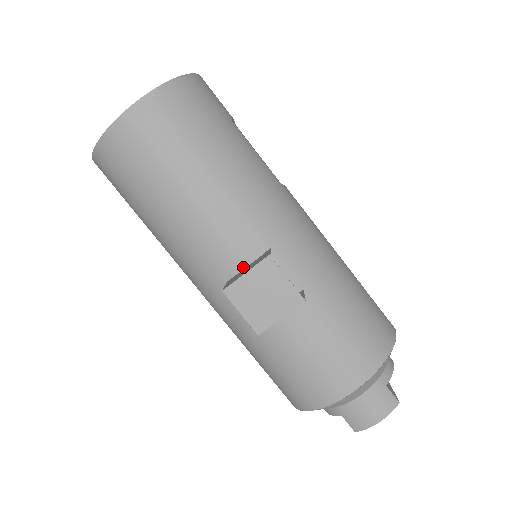
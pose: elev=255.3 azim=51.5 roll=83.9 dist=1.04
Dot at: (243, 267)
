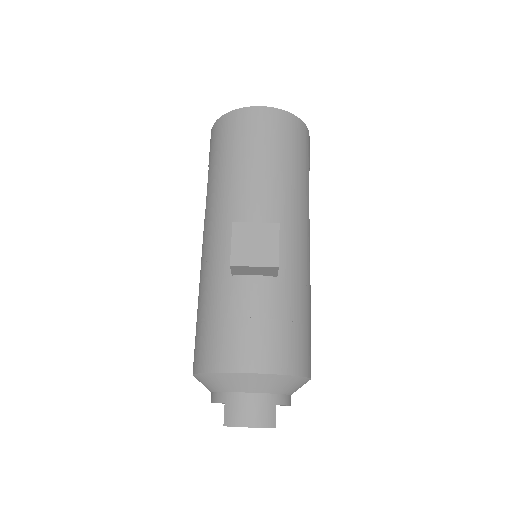
Dot at: occluded
